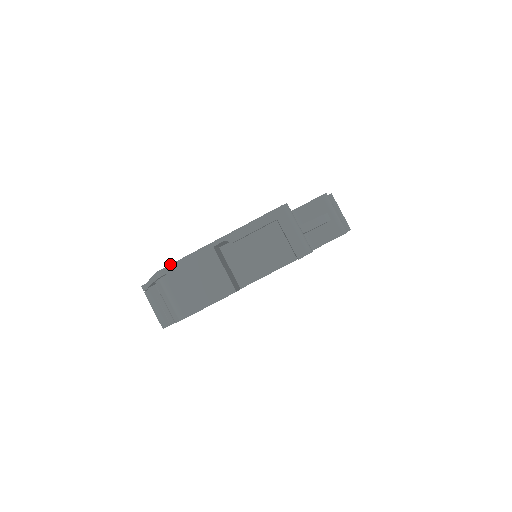
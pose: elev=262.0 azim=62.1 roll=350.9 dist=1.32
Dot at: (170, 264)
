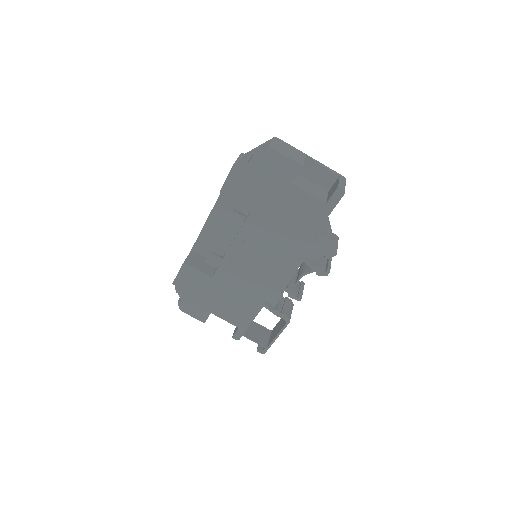
Dot at: occluded
